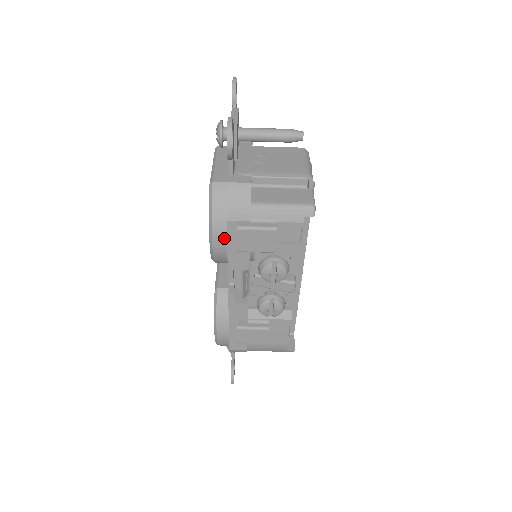
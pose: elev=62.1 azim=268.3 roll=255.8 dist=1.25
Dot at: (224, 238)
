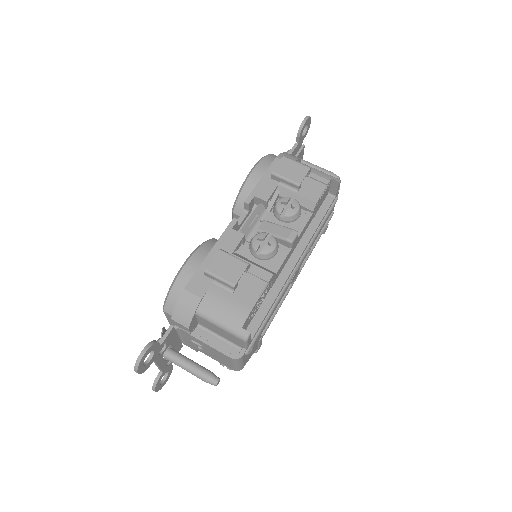
Dot at: (265, 169)
